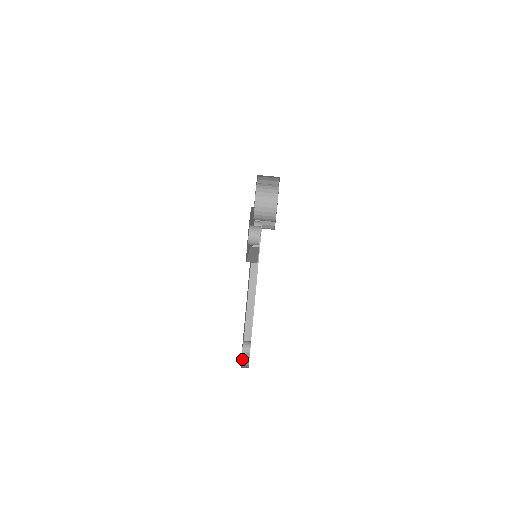
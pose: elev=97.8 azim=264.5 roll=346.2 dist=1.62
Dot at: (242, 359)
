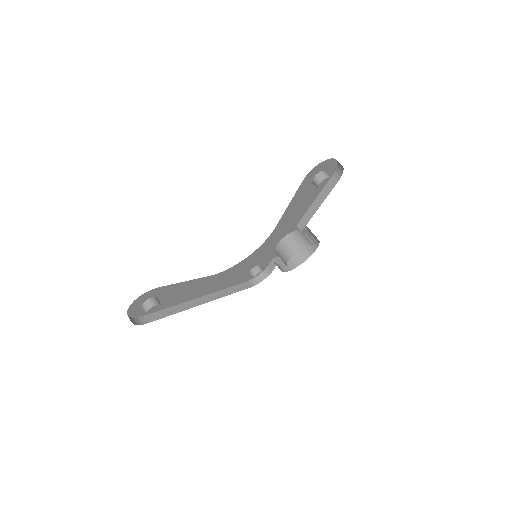
Dot at: (129, 316)
